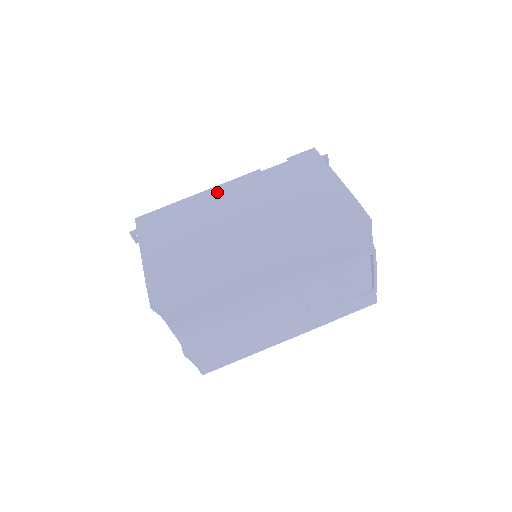
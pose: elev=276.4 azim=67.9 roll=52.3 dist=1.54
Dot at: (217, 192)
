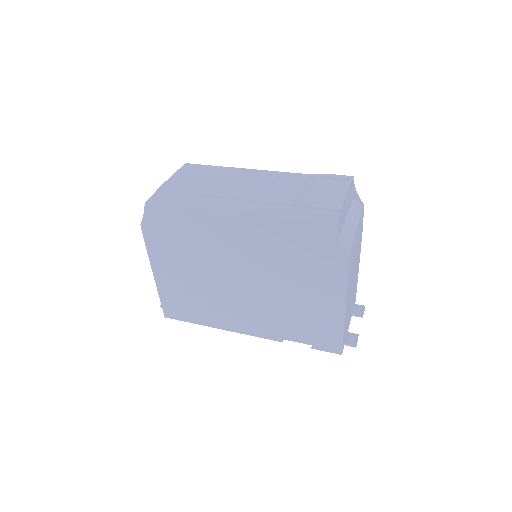
Dot at: occluded
